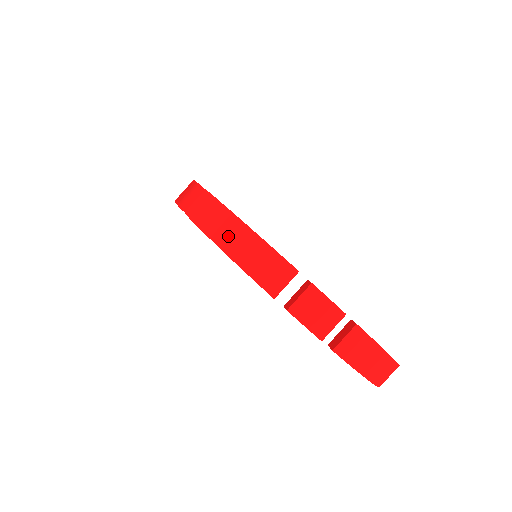
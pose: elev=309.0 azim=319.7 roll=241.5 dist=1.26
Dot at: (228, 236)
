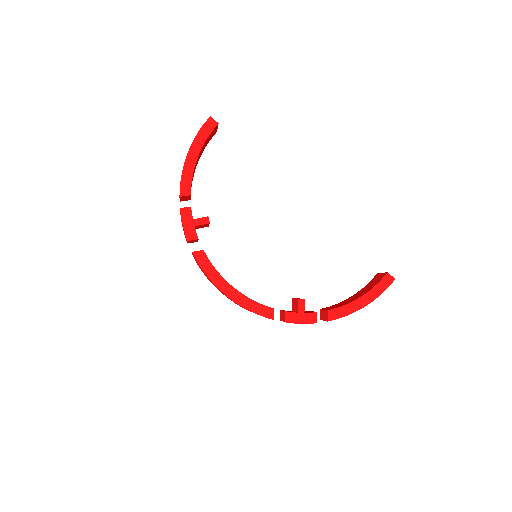
Dot at: occluded
